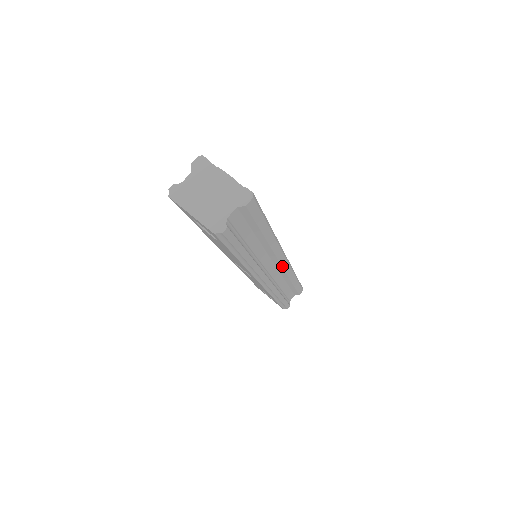
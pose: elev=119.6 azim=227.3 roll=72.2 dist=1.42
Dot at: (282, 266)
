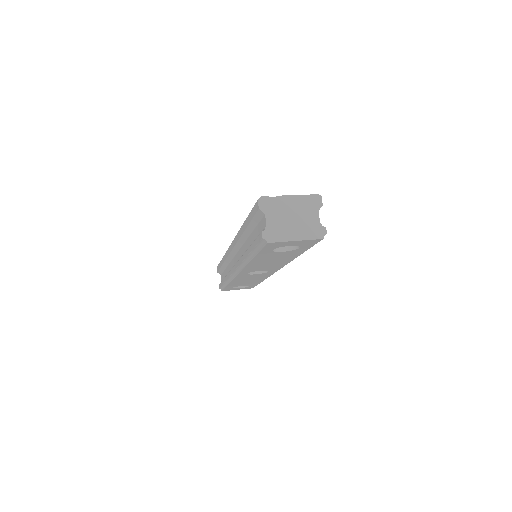
Dot at: occluded
